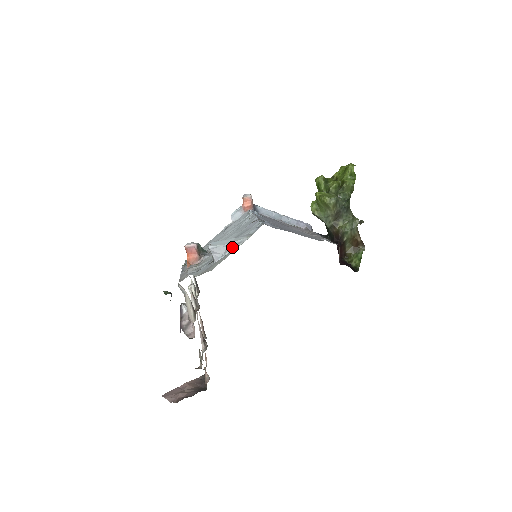
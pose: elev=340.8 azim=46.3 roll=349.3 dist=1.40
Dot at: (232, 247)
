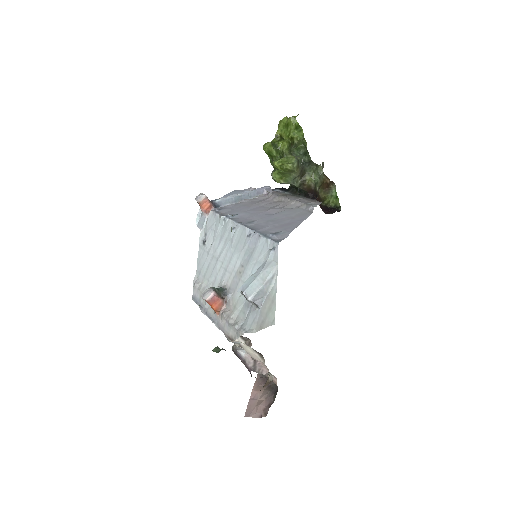
Dot at: (269, 286)
